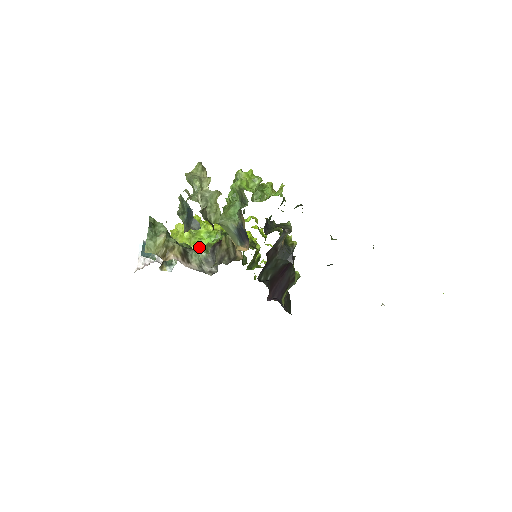
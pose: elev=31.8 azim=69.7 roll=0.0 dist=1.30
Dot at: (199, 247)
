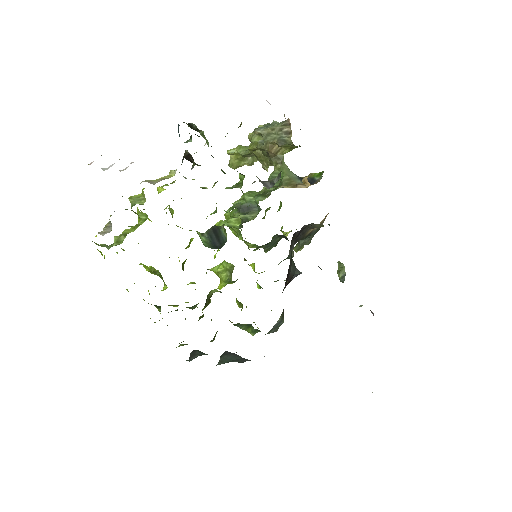
Dot at: occluded
